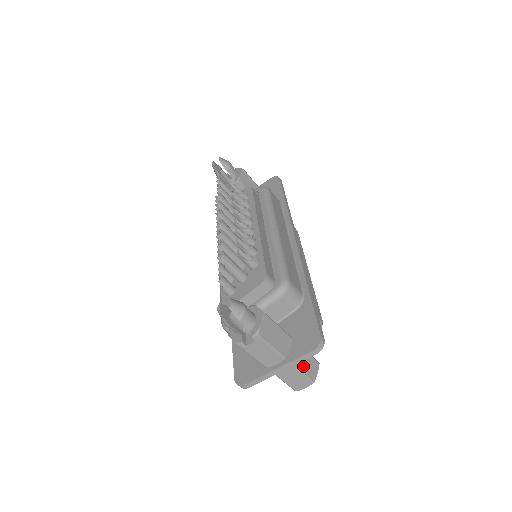
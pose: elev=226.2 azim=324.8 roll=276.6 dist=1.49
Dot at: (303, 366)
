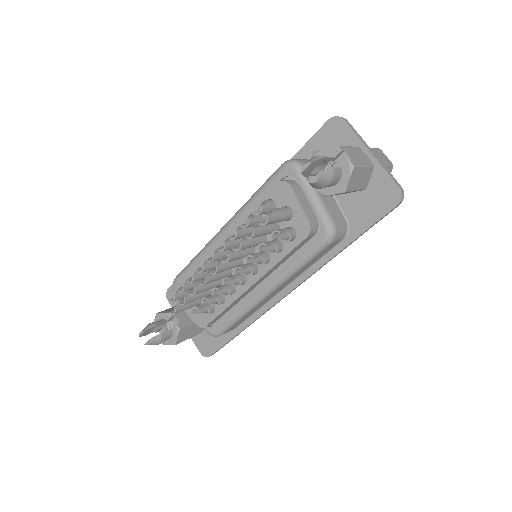
Dot at: occluded
